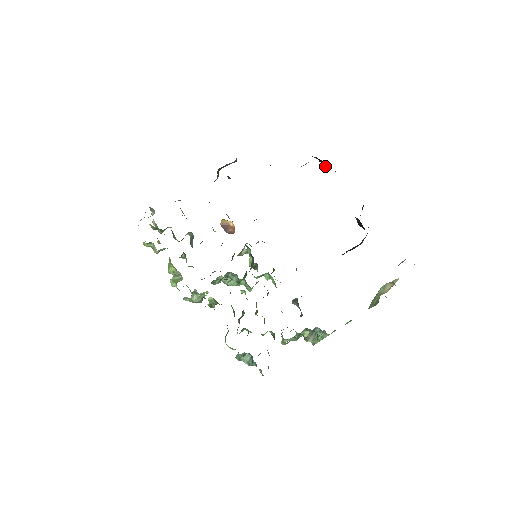
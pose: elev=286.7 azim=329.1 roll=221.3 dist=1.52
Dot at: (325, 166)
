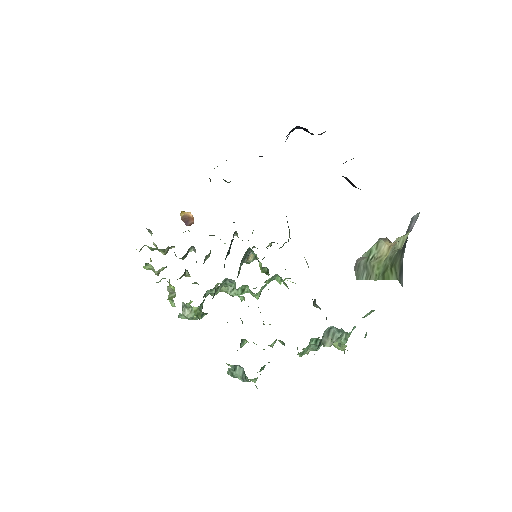
Dot at: (310, 133)
